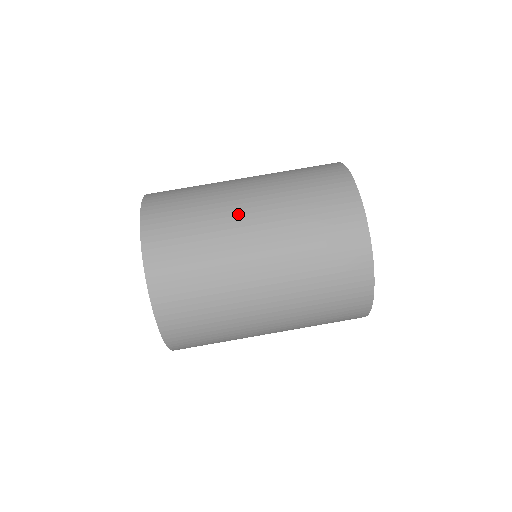
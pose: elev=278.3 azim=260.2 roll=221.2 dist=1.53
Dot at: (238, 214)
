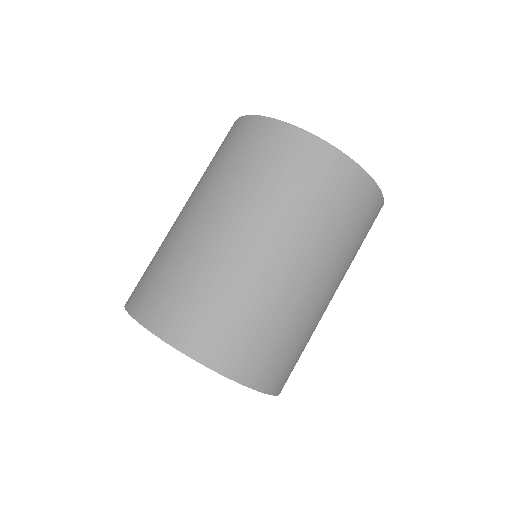
Dot at: (176, 221)
